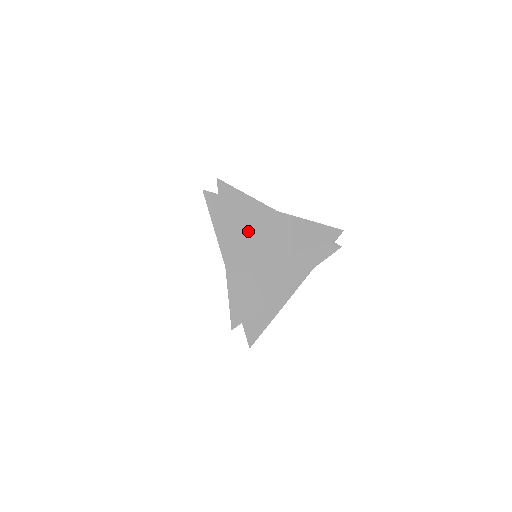
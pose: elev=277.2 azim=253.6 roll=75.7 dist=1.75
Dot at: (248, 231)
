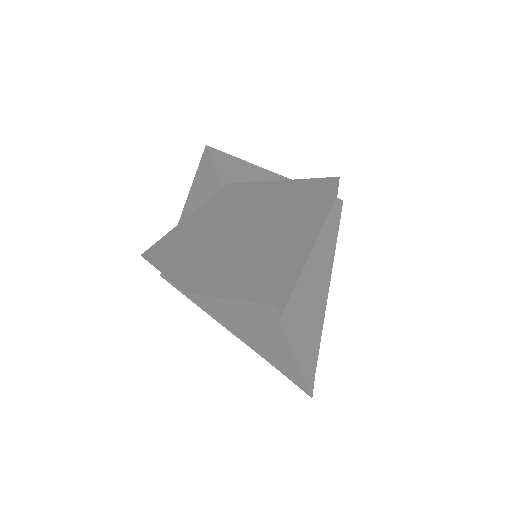
Dot at: (282, 230)
